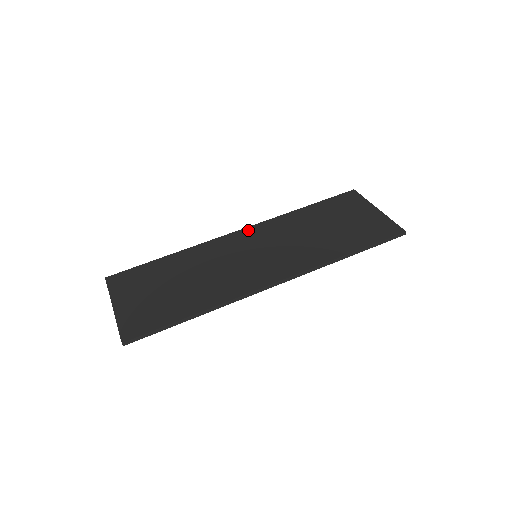
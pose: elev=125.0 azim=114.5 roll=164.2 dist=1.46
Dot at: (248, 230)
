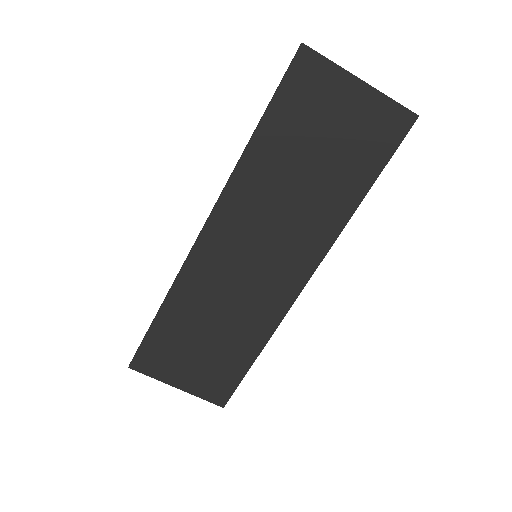
Dot at: (214, 224)
